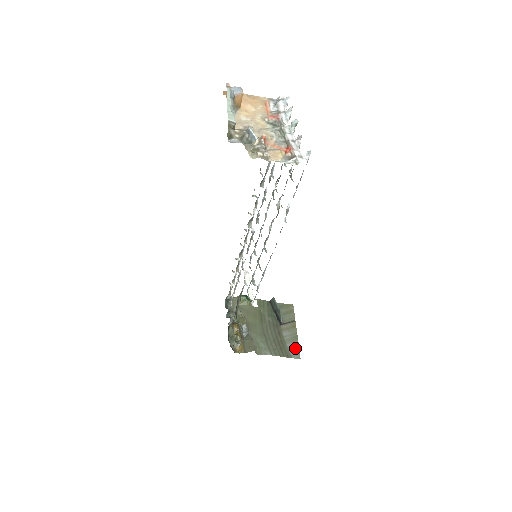
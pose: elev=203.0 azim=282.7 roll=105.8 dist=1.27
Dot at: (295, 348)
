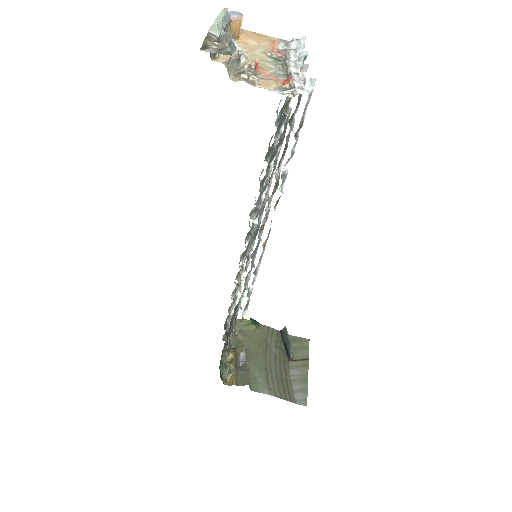
Dot at: (302, 392)
